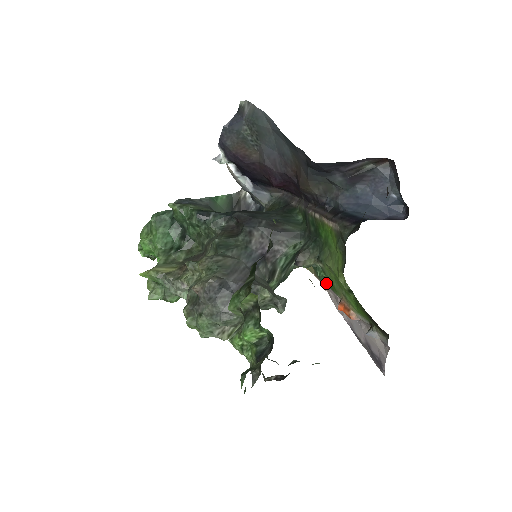
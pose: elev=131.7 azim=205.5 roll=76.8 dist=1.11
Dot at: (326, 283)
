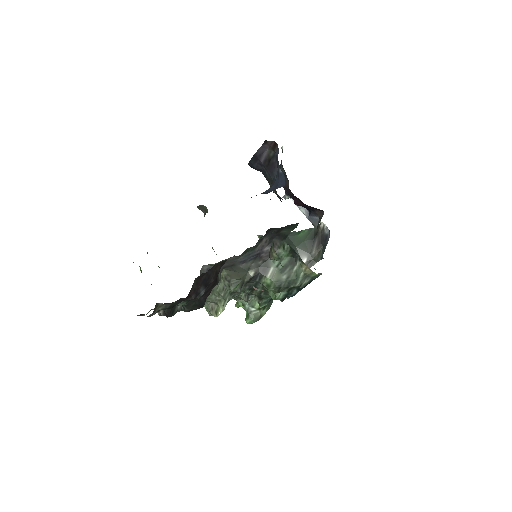
Dot at: occluded
